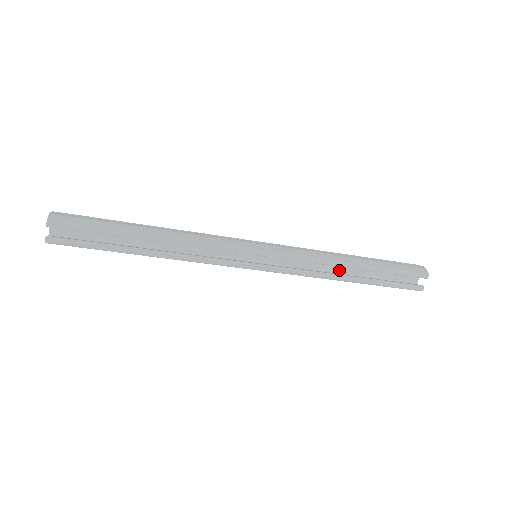
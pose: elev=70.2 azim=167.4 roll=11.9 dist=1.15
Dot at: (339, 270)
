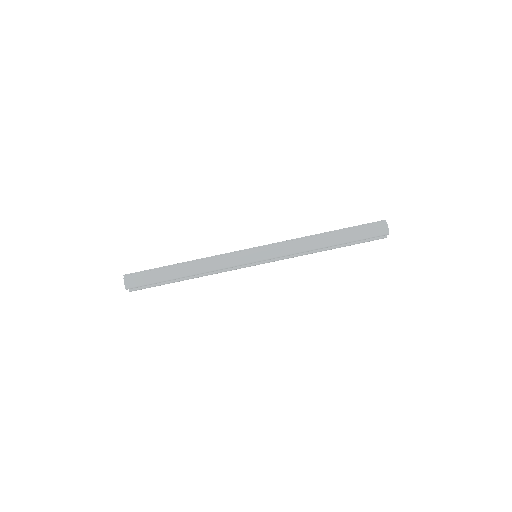
Dot at: occluded
